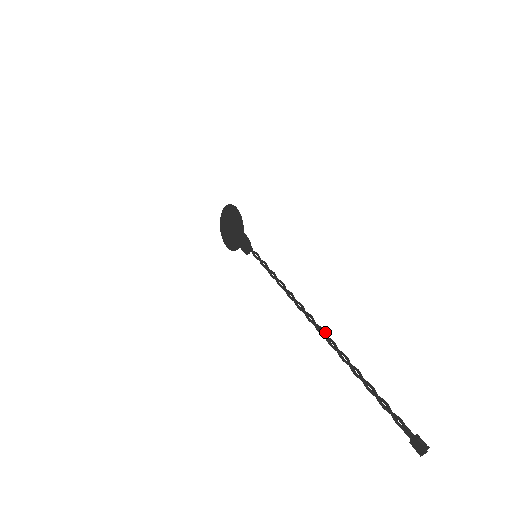
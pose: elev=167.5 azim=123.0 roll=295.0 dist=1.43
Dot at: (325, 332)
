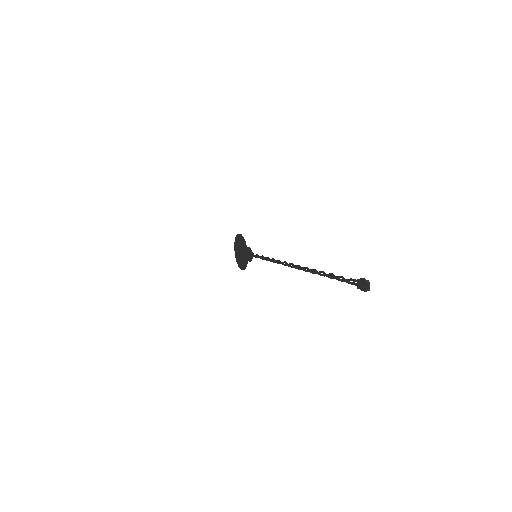
Dot at: (299, 265)
